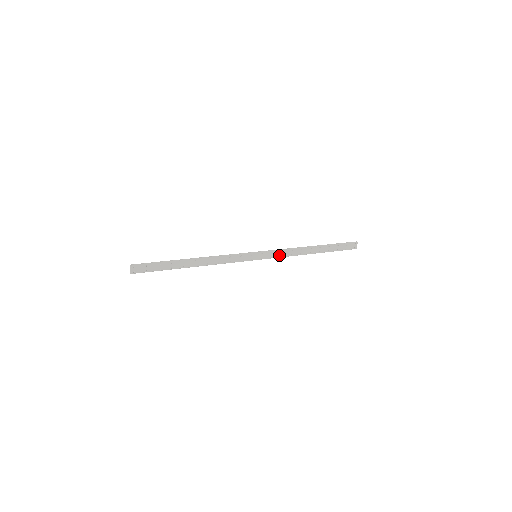
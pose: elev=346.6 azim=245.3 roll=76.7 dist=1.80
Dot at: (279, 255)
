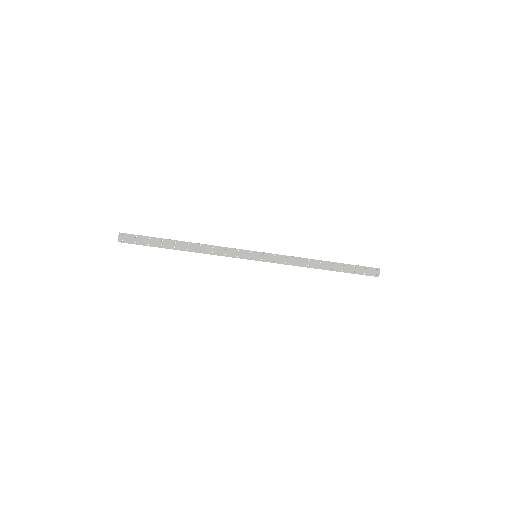
Dot at: (283, 261)
